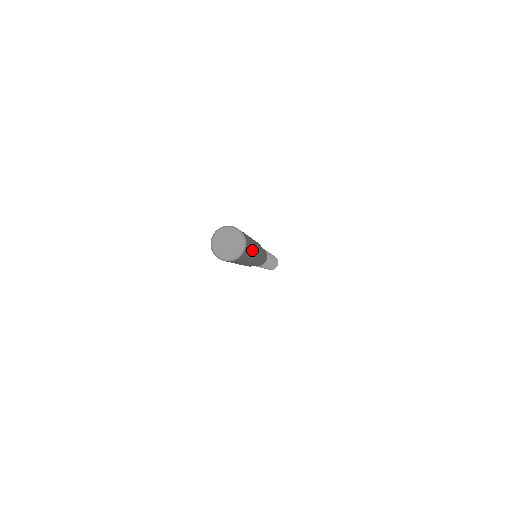
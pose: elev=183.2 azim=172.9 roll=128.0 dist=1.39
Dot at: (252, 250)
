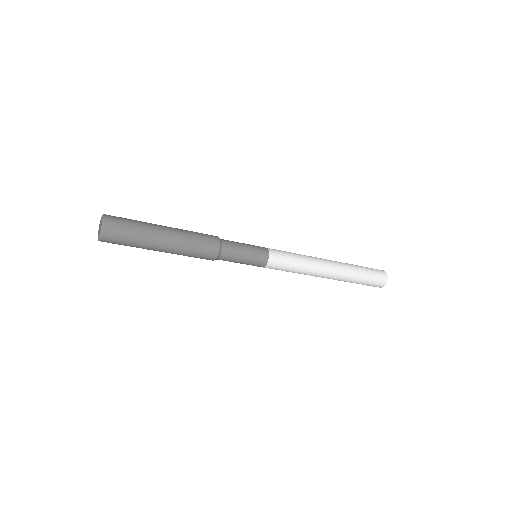
Dot at: (145, 224)
